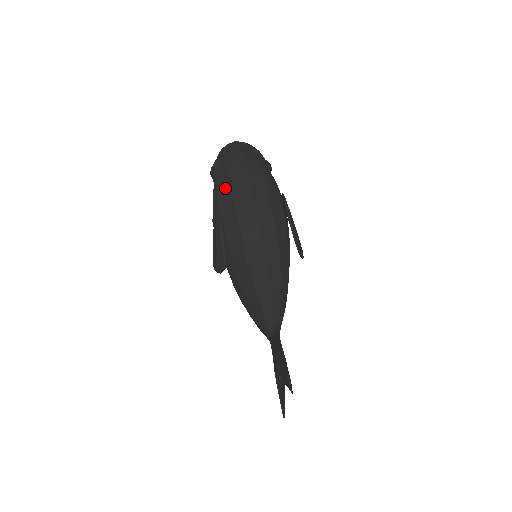
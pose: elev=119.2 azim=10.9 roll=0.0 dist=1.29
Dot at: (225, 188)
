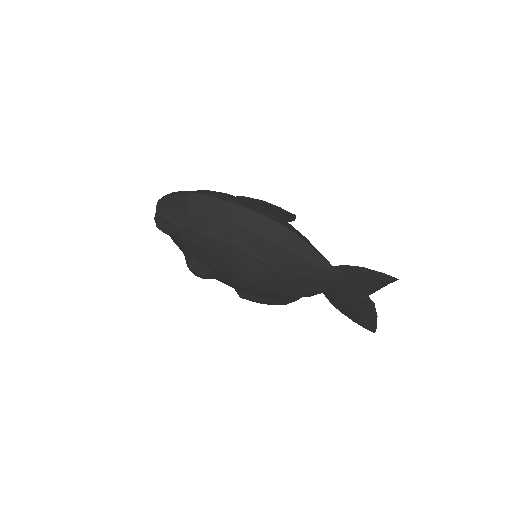
Dot at: (207, 222)
